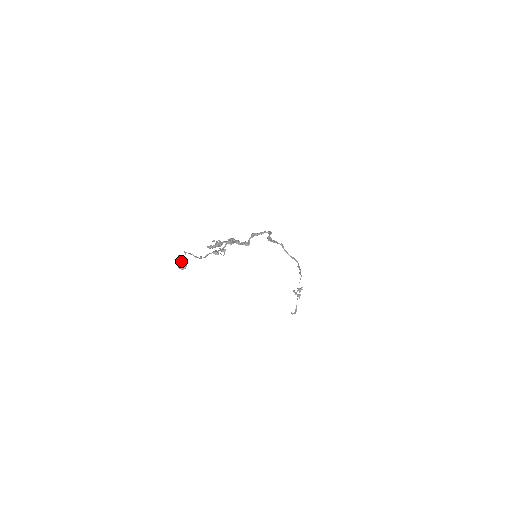
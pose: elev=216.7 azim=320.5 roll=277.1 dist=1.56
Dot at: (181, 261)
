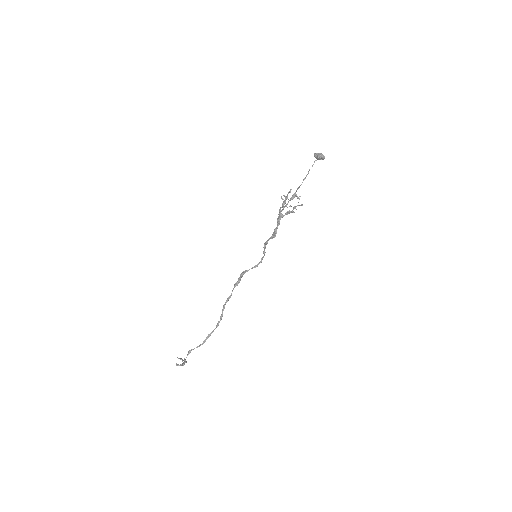
Dot at: occluded
